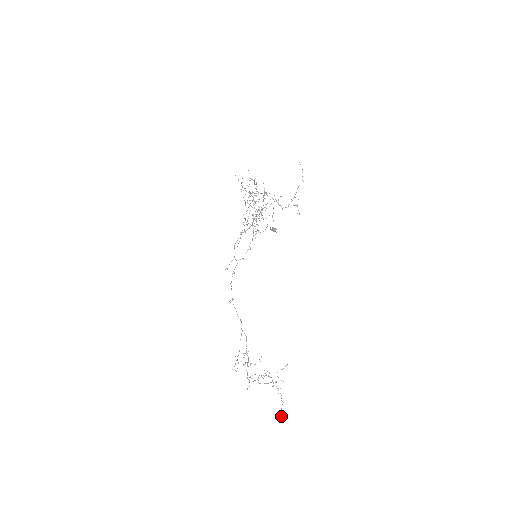
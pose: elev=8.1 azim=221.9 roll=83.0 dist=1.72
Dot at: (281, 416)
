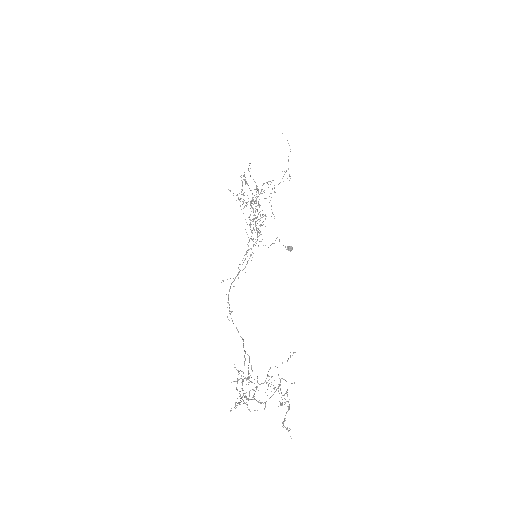
Dot at: occluded
